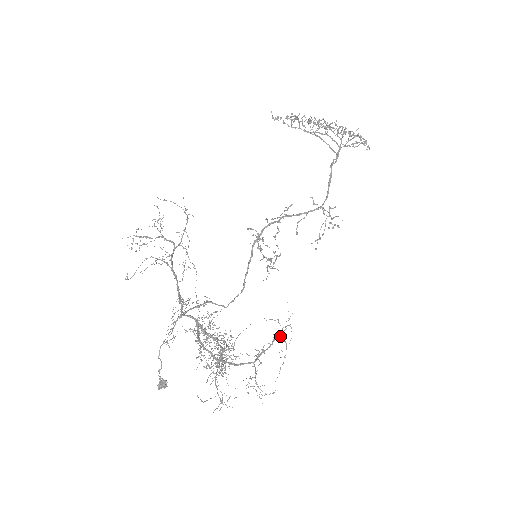
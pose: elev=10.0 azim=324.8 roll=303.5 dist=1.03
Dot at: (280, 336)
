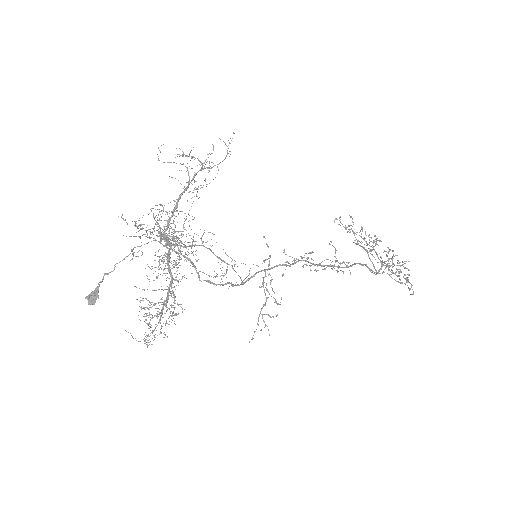
Dot at: occluded
